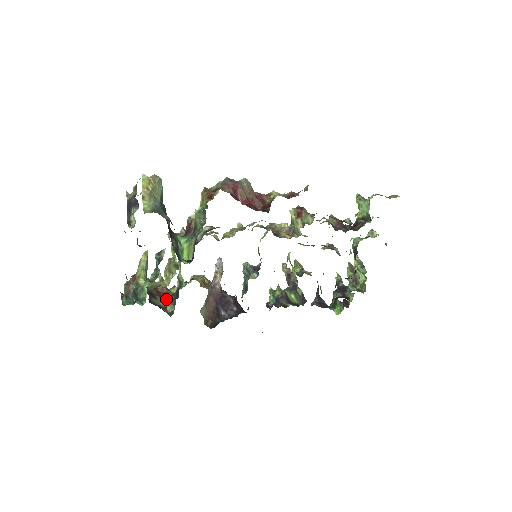
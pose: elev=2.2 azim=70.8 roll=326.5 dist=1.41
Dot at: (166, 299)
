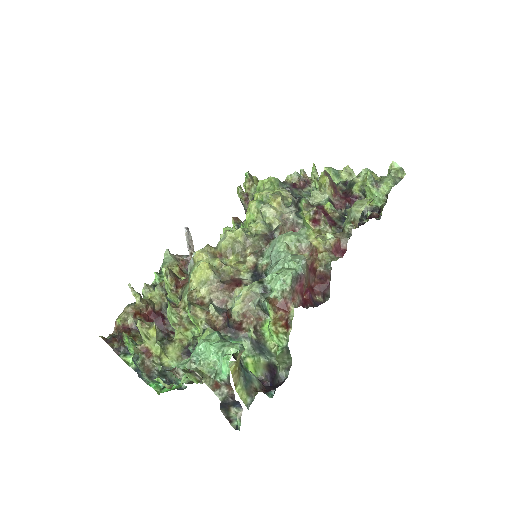
Dot at: (162, 326)
